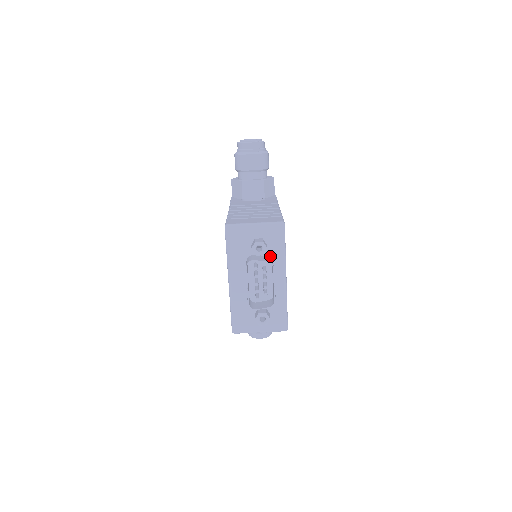
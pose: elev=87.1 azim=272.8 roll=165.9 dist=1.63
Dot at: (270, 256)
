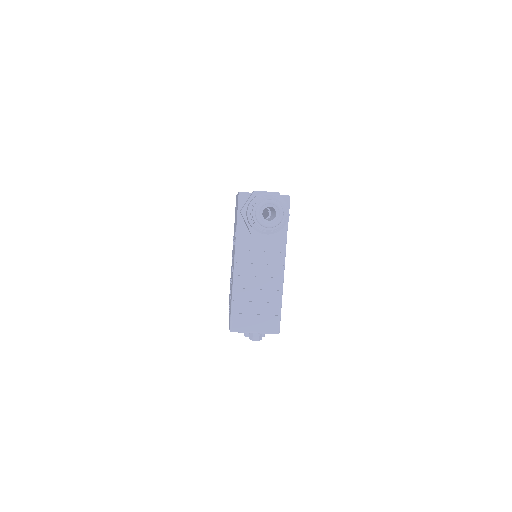
Dot at: occluded
